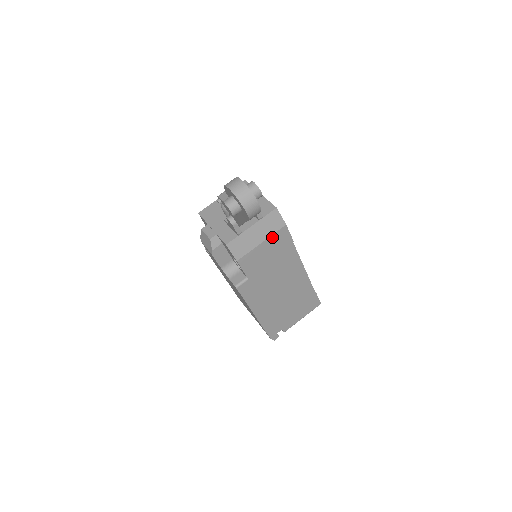
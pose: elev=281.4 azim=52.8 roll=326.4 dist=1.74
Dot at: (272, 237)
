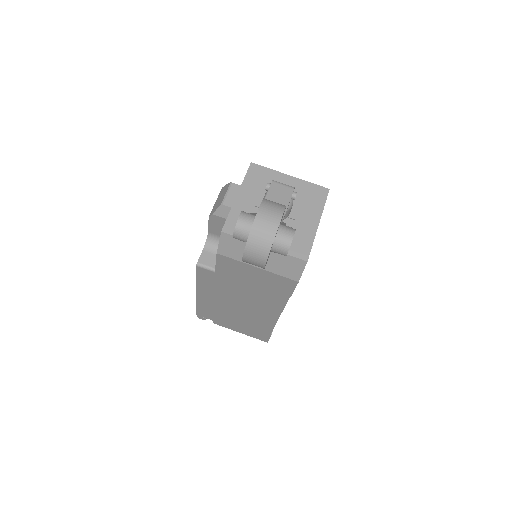
Dot at: (273, 274)
